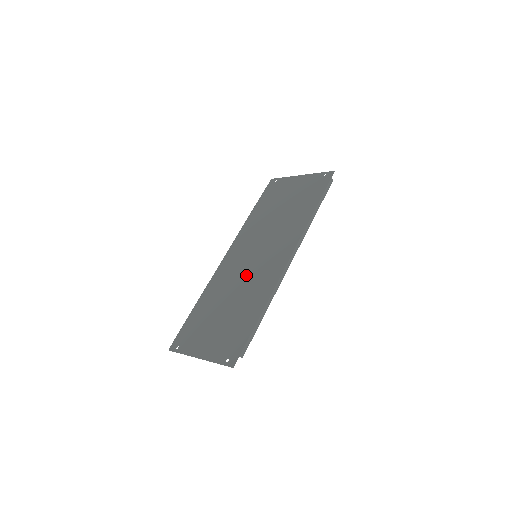
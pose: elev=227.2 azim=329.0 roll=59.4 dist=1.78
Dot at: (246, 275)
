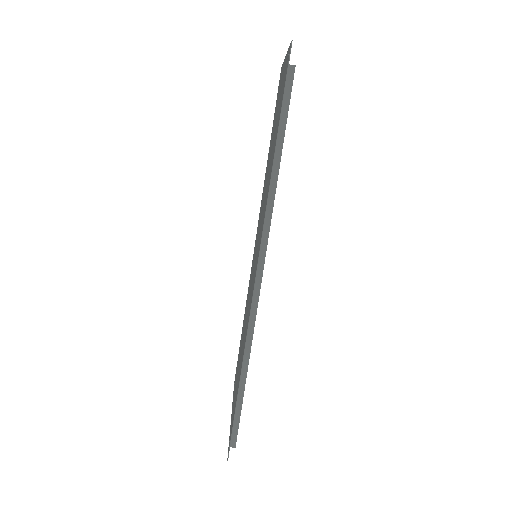
Dot at: occluded
